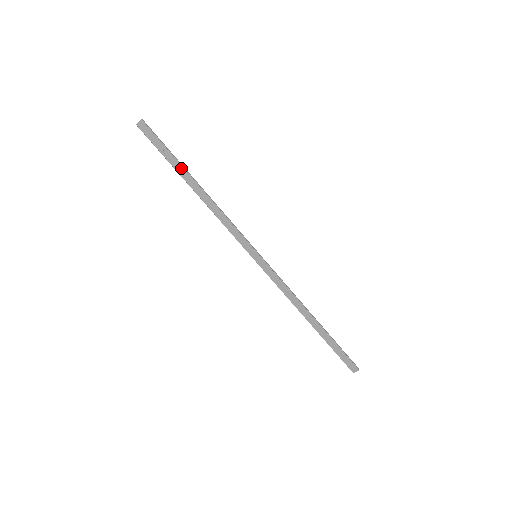
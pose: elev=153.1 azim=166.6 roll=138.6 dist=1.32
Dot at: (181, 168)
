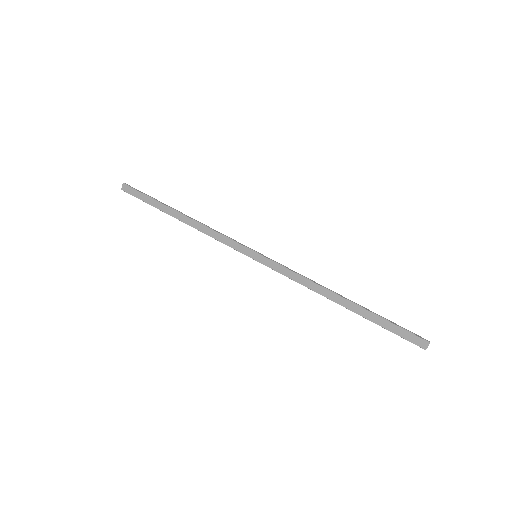
Dot at: (163, 206)
